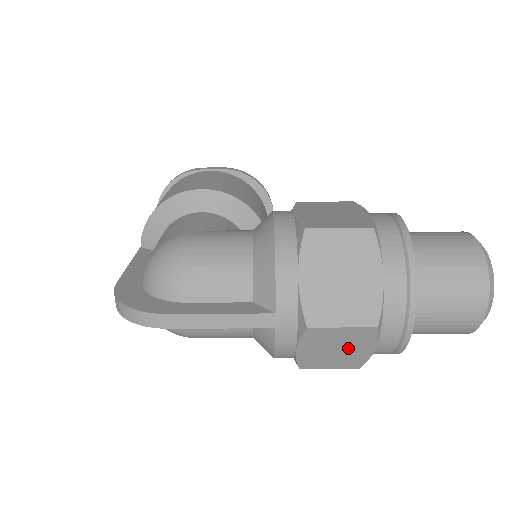
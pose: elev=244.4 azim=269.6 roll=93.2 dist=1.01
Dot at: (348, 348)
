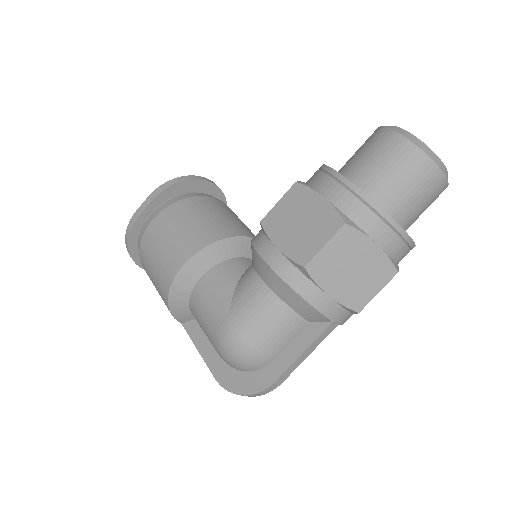
Dot at: occluded
